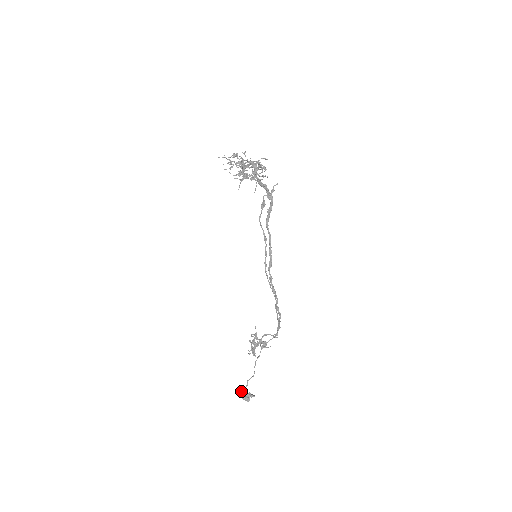
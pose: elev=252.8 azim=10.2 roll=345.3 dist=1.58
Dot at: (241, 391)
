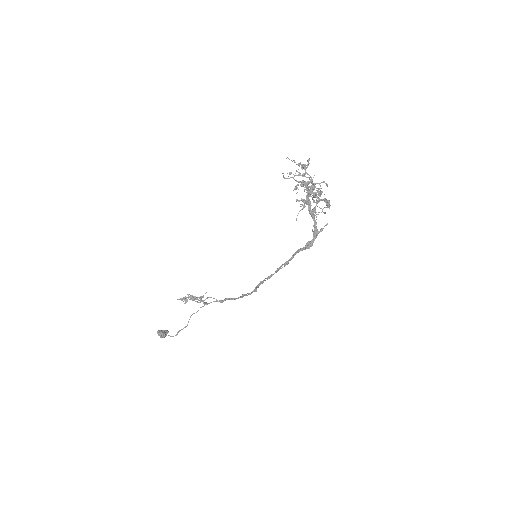
Dot at: (165, 334)
